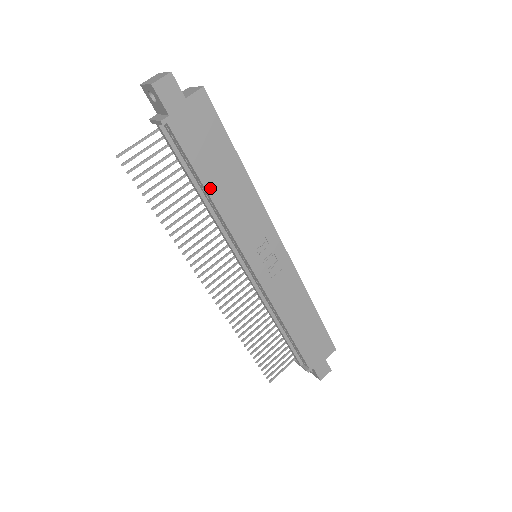
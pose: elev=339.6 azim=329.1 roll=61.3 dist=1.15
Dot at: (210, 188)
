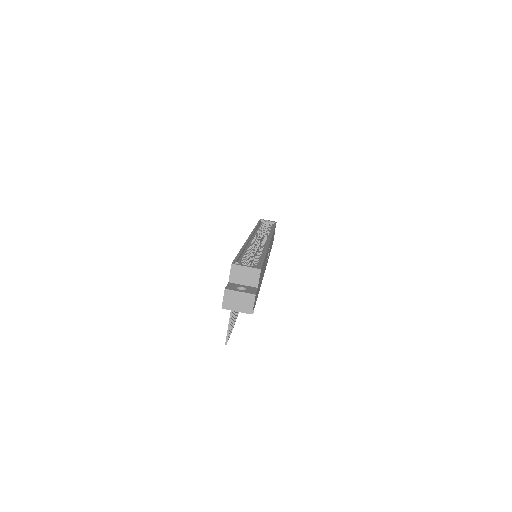
Dot at: (260, 286)
